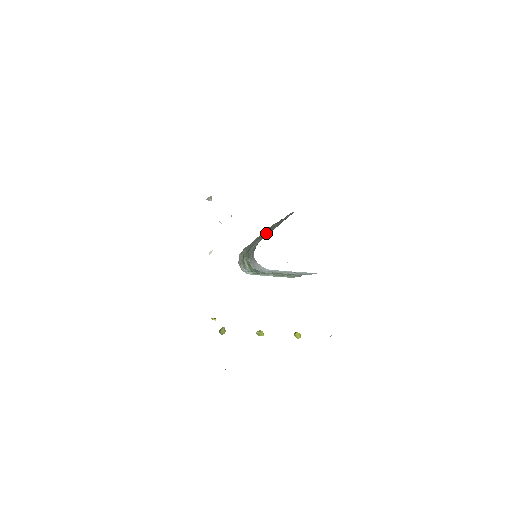
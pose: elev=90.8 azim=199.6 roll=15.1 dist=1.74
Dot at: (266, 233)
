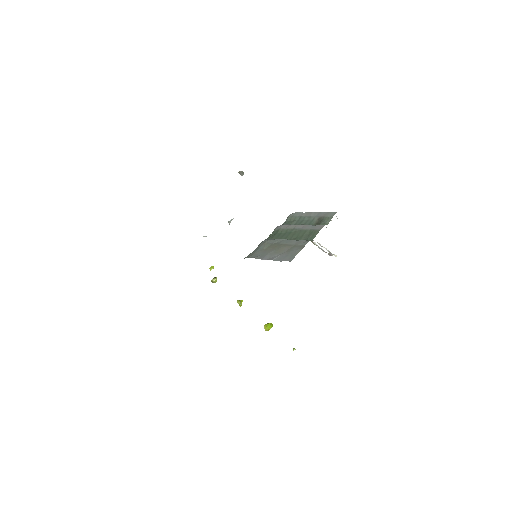
Dot at: (274, 245)
